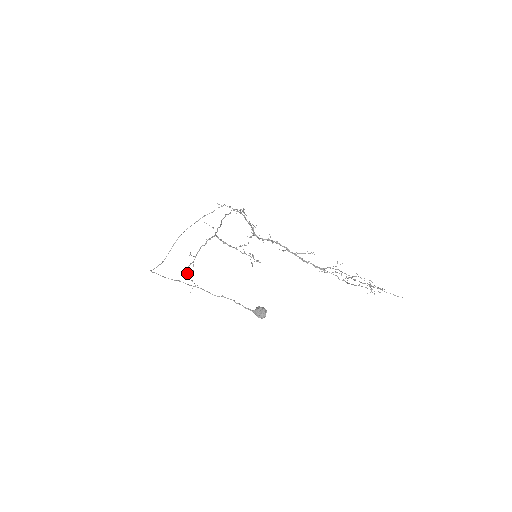
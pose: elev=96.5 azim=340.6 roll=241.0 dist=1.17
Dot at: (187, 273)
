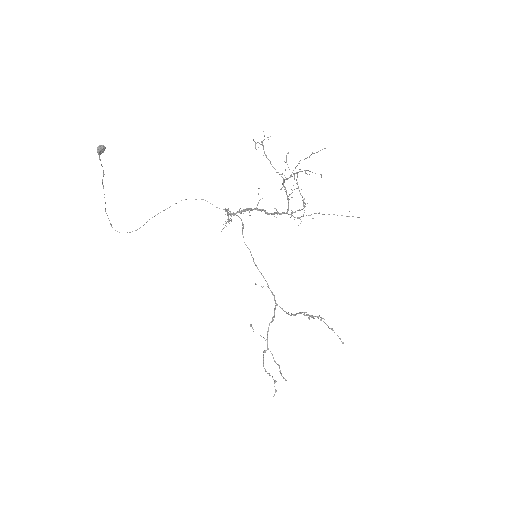
Dot at: (263, 364)
